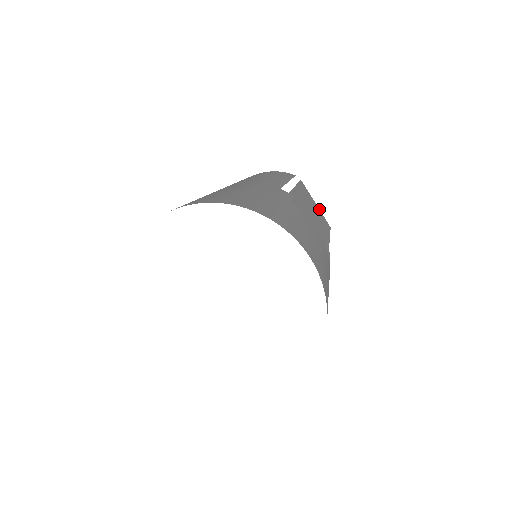
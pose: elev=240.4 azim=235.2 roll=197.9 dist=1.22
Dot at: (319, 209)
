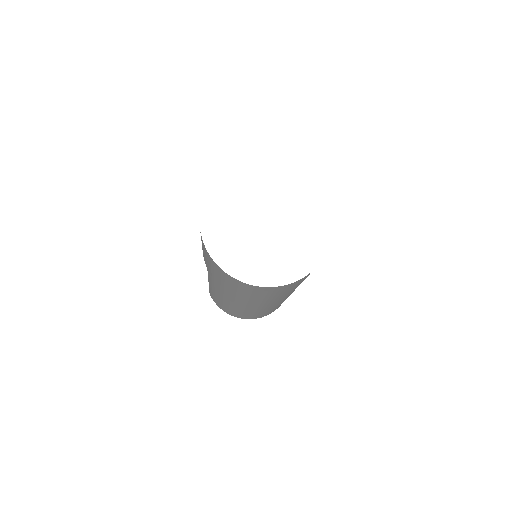
Dot at: occluded
